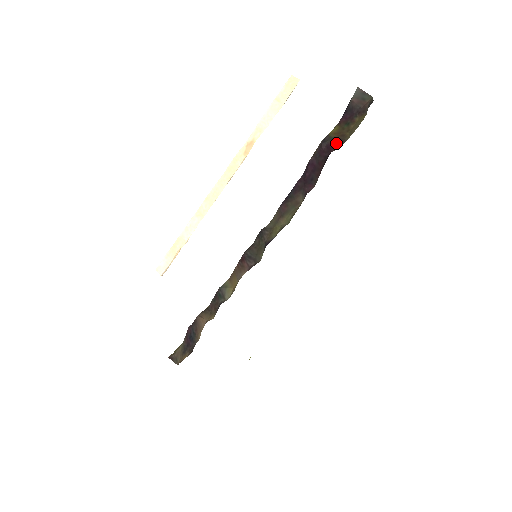
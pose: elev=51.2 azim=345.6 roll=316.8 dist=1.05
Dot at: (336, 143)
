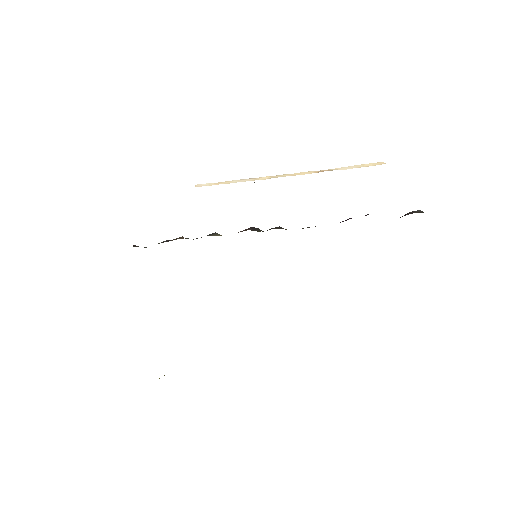
Dot at: occluded
